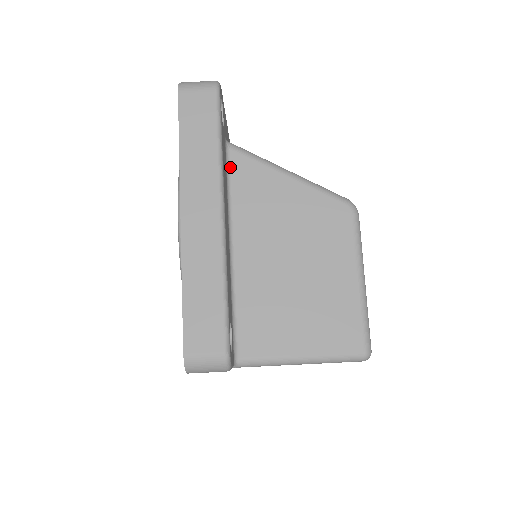
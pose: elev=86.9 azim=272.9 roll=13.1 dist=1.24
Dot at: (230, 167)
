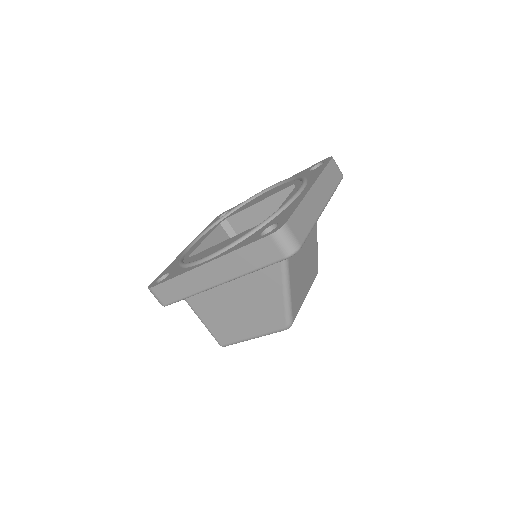
Dot at: occluded
